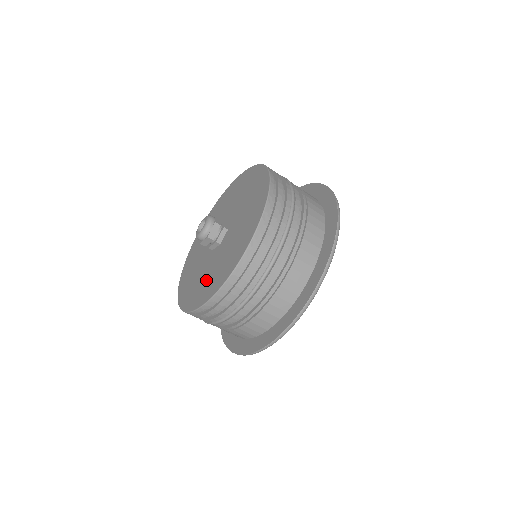
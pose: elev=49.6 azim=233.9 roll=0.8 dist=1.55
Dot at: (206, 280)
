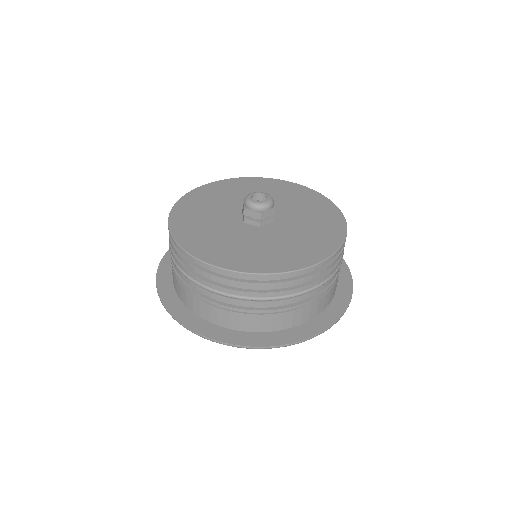
Dot at: (295, 244)
